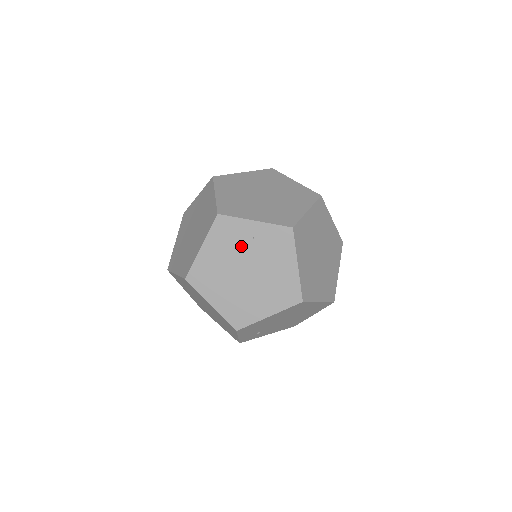
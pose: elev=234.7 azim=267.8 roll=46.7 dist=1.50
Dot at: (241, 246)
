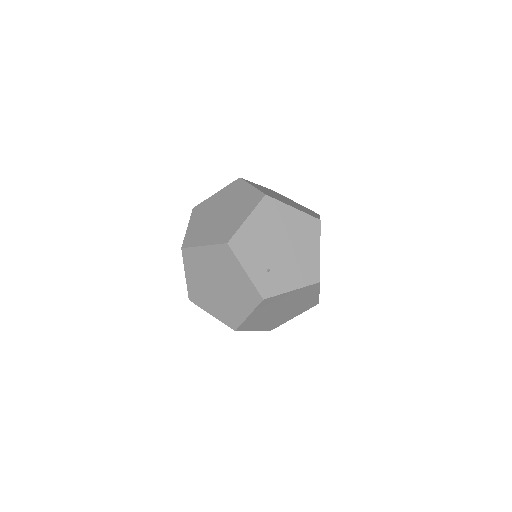
Dot at: (212, 207)
